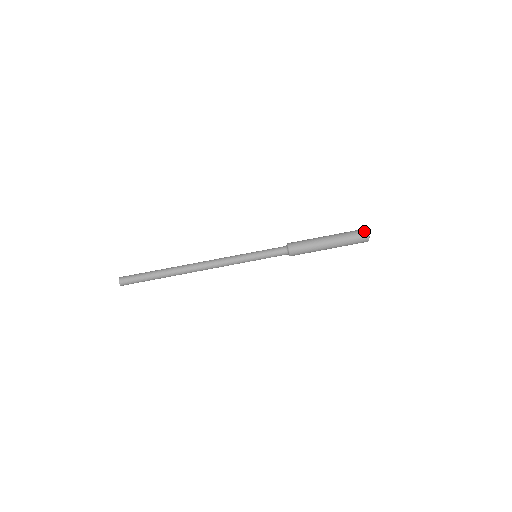
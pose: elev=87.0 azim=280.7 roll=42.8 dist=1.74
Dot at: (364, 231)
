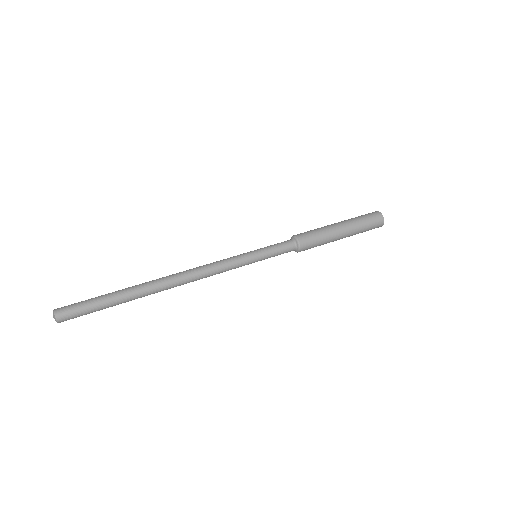
Dot at: (375, 212)
